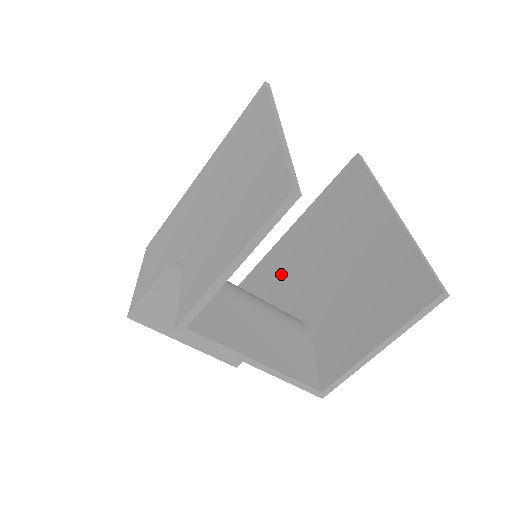
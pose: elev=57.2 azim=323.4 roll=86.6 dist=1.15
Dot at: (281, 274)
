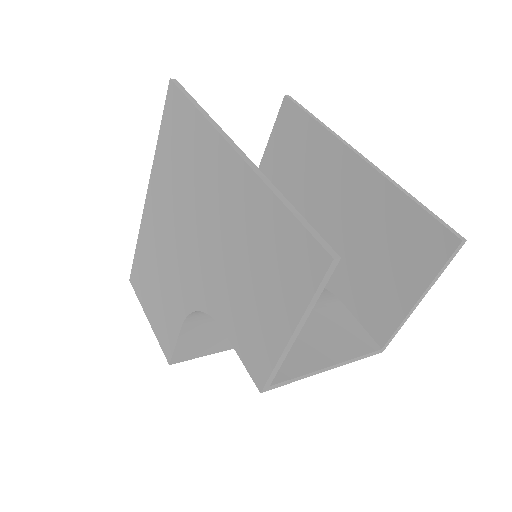
Dot at: occluded
